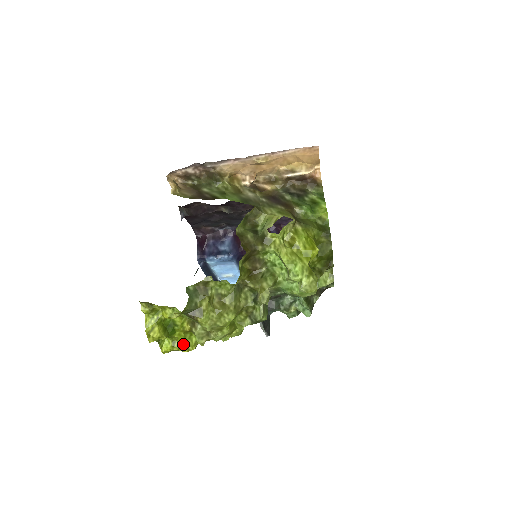
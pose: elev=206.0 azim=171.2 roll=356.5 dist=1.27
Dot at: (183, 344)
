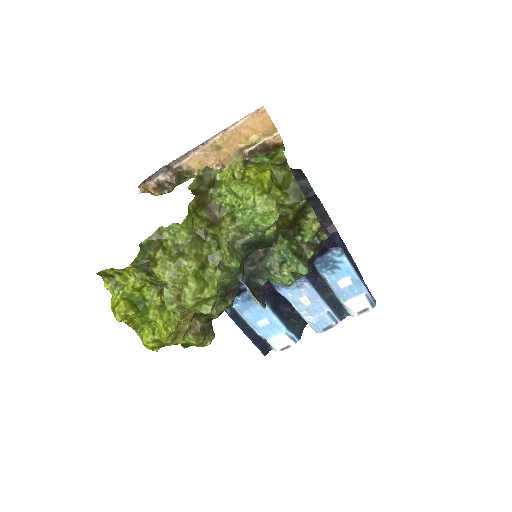
Dot at: (161, 326)
